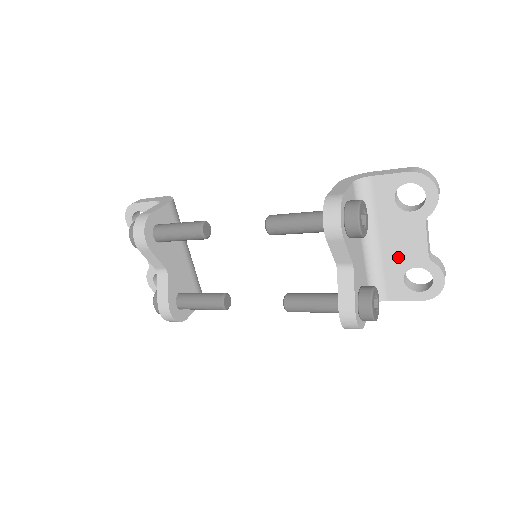
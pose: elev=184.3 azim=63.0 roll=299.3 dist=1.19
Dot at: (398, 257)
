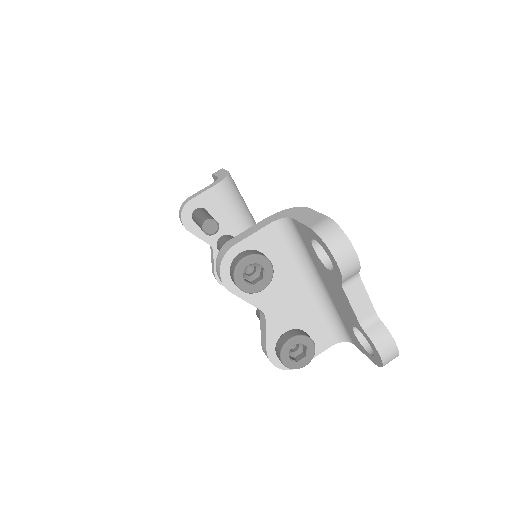
Dot at: (341, 309)
